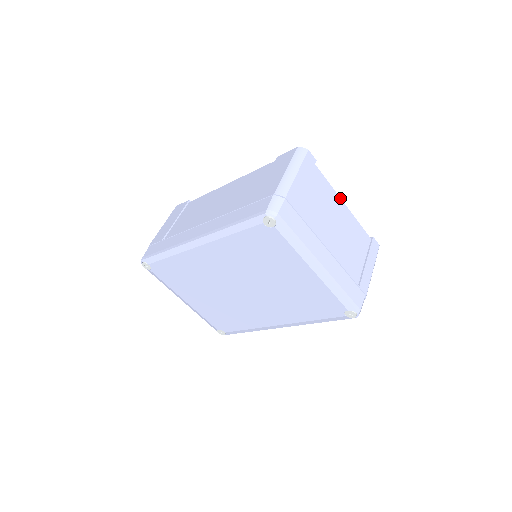
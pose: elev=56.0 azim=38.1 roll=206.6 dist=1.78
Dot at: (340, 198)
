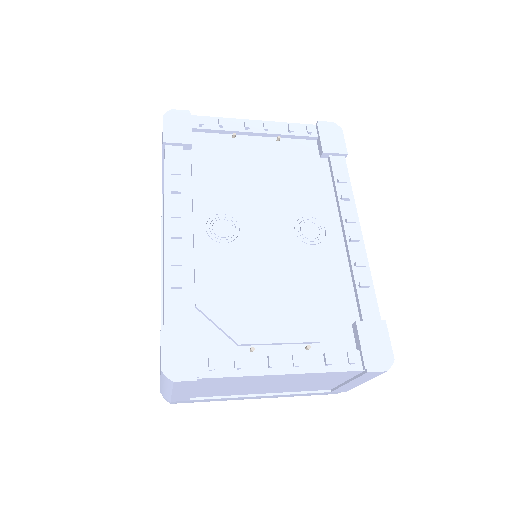
Dot at: (272, 375)
